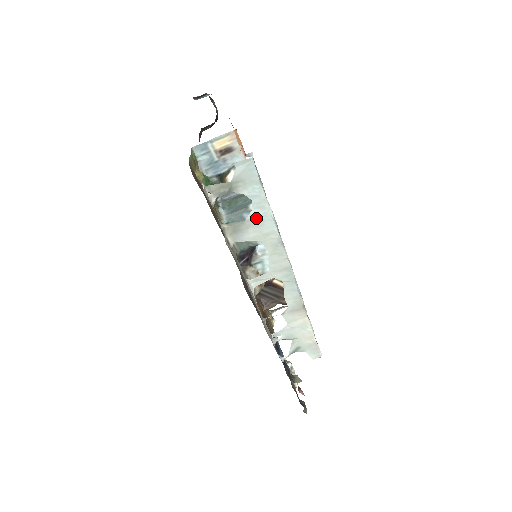
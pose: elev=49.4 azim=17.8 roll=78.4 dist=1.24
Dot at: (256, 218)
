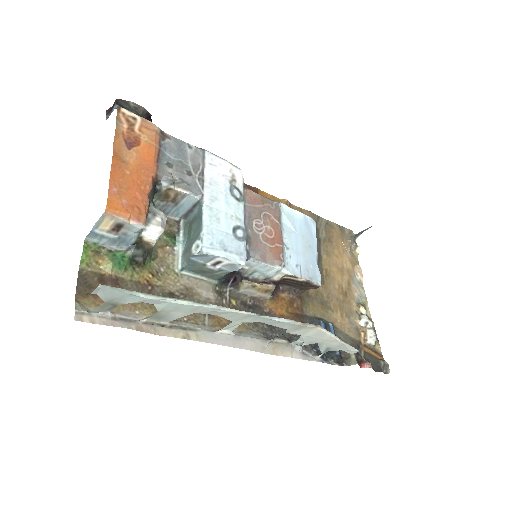
Dot at: (166, 308)
